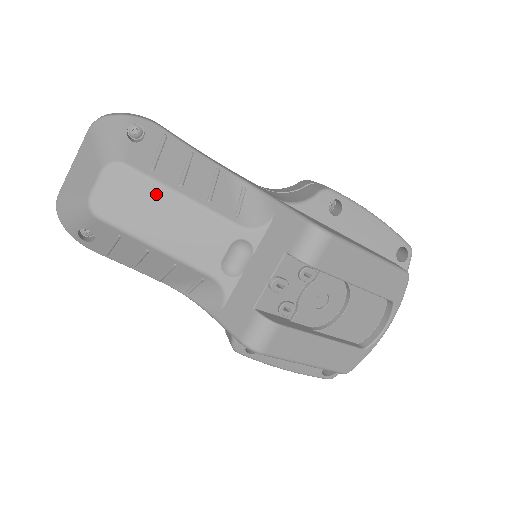
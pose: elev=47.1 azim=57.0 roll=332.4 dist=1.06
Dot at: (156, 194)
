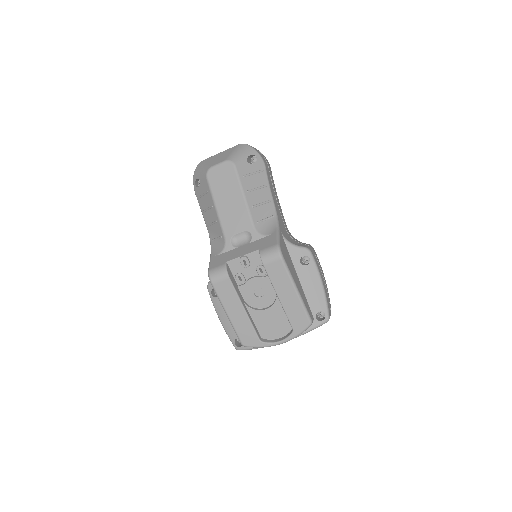
Dot at: (235, 186)
